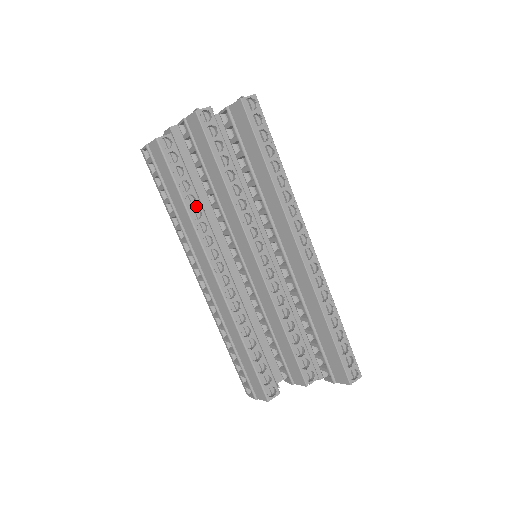
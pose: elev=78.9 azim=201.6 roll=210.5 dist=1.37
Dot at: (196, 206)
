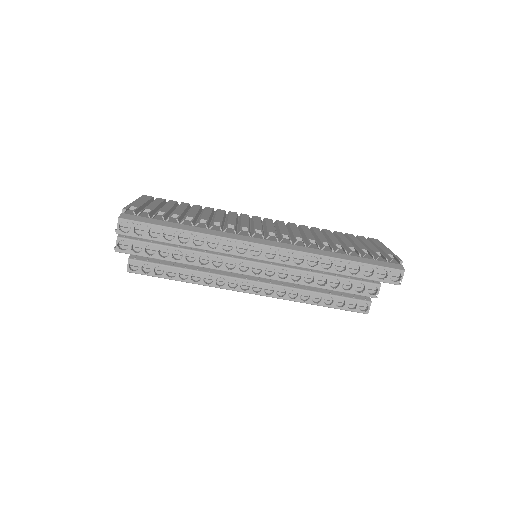
Dot at: (190, 275)
